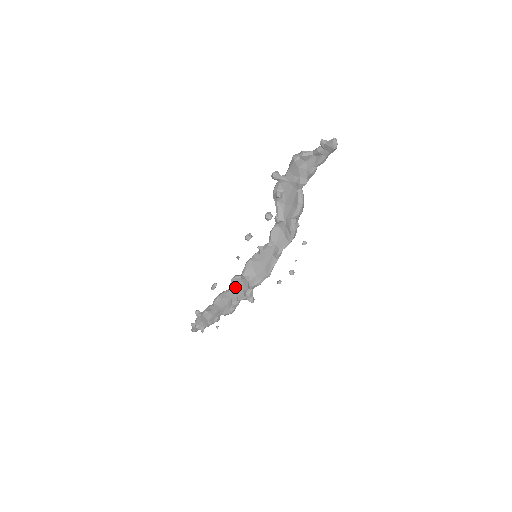
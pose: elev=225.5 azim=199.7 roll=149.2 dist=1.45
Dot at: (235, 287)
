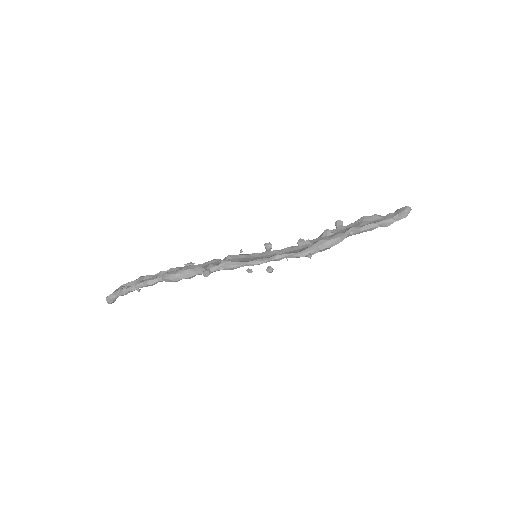
Dot at: (207, 265)
